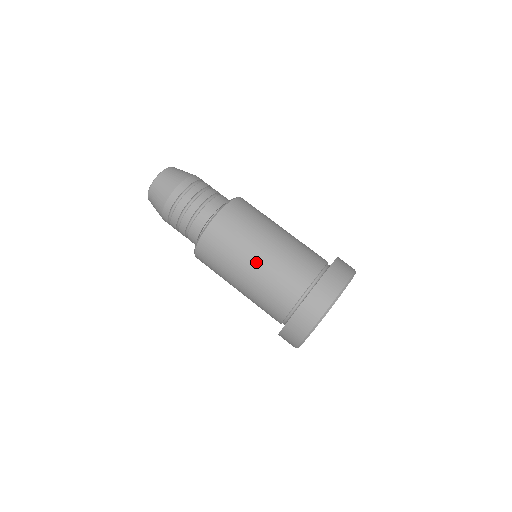
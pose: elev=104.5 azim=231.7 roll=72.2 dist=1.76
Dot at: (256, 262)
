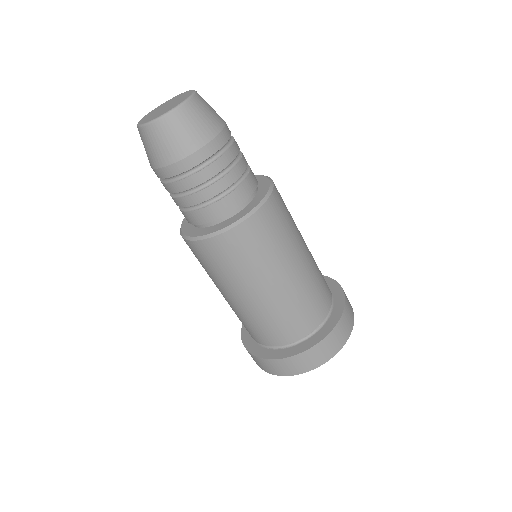
Dot at: (267, 293)
